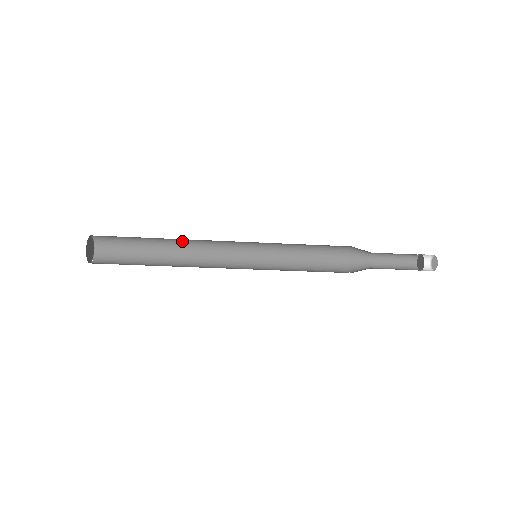
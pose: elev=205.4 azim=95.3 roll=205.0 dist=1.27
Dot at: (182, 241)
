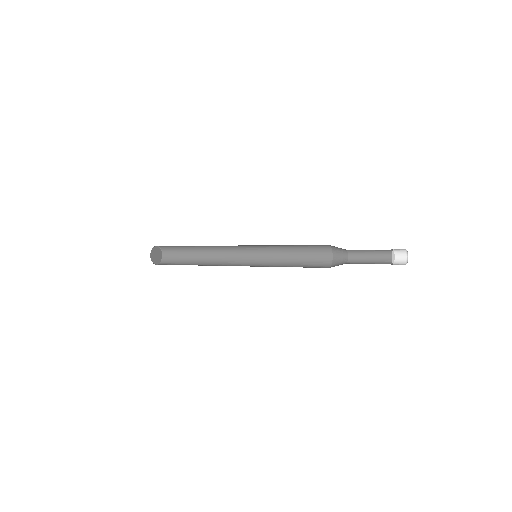
Dot at: (210, 247)
